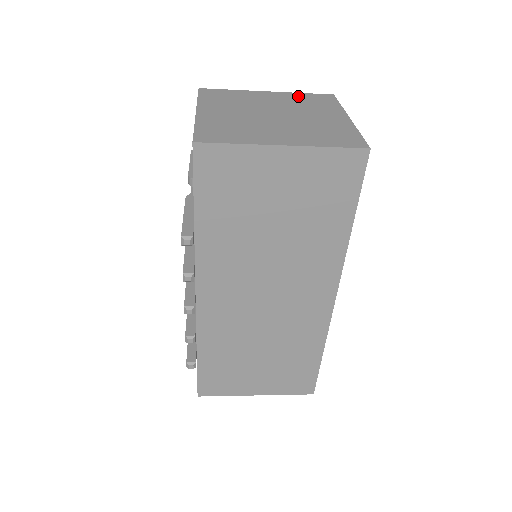
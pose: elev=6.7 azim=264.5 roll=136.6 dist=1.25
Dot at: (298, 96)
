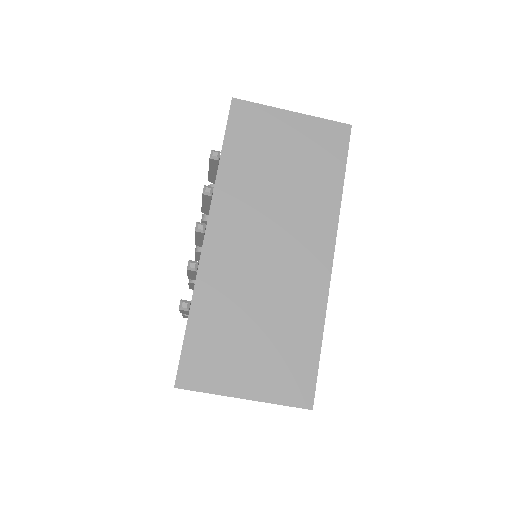
Dot at: occluded
